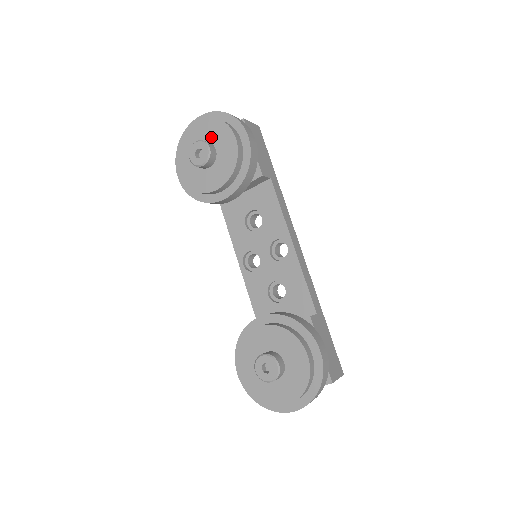
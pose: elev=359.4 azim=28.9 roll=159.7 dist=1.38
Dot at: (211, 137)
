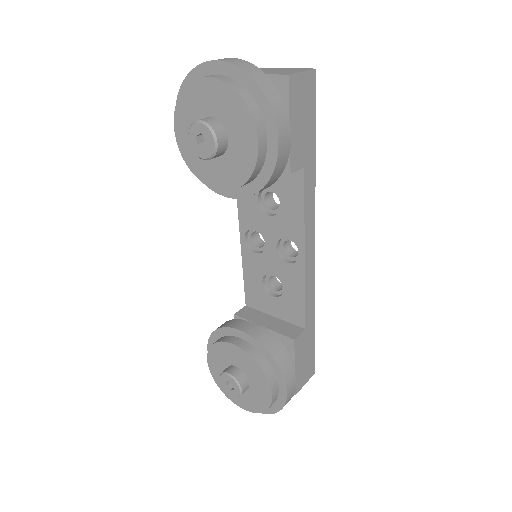
Dot at: (225, 117)
